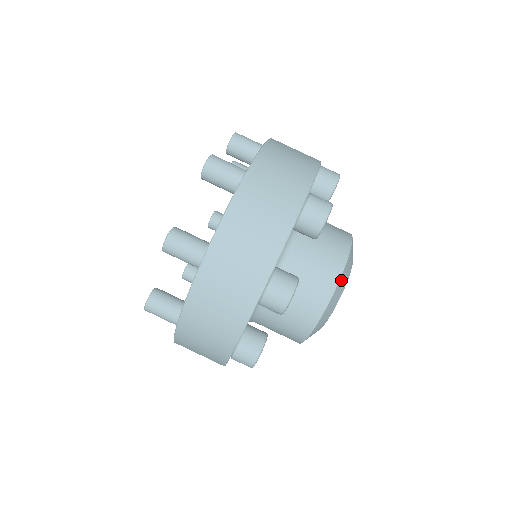
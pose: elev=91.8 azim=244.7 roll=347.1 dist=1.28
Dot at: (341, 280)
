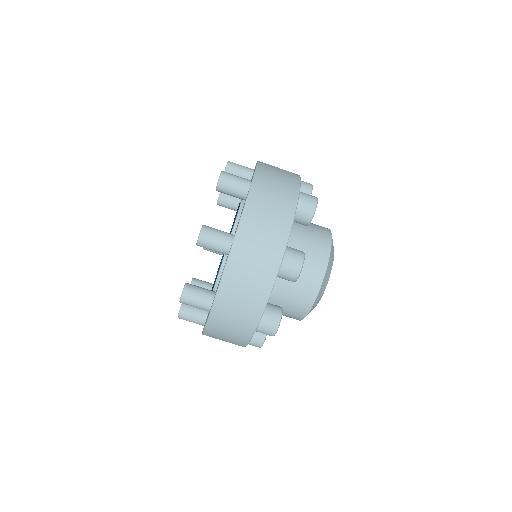
Dot at: (319, 293)
